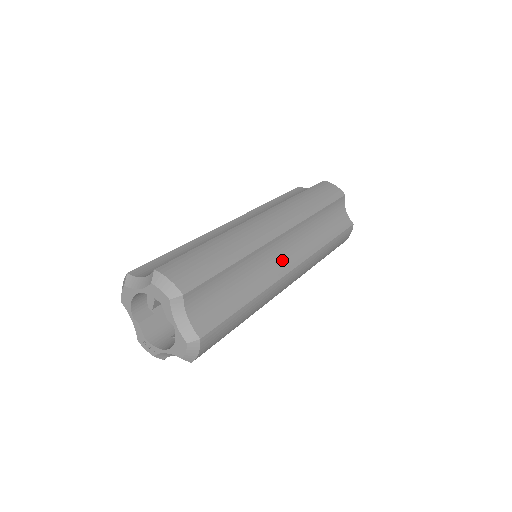
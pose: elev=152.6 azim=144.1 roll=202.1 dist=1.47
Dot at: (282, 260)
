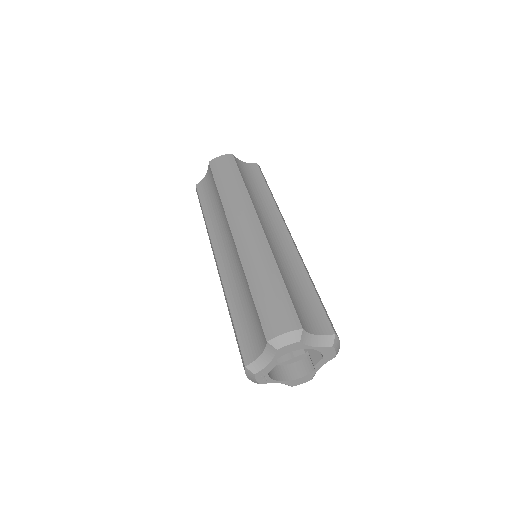
Dot at: occluded
